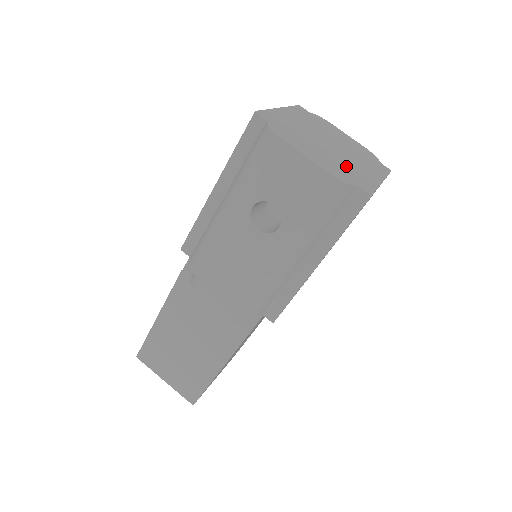
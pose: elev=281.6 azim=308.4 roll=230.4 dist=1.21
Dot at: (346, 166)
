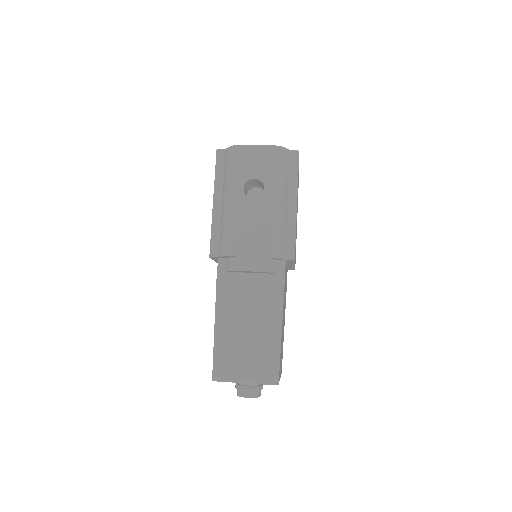
Dot at: occluded
